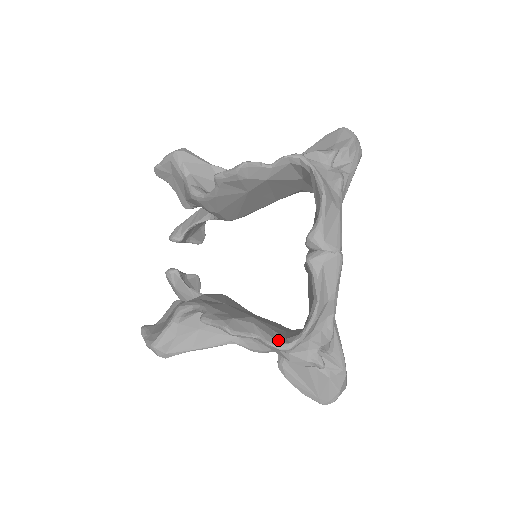
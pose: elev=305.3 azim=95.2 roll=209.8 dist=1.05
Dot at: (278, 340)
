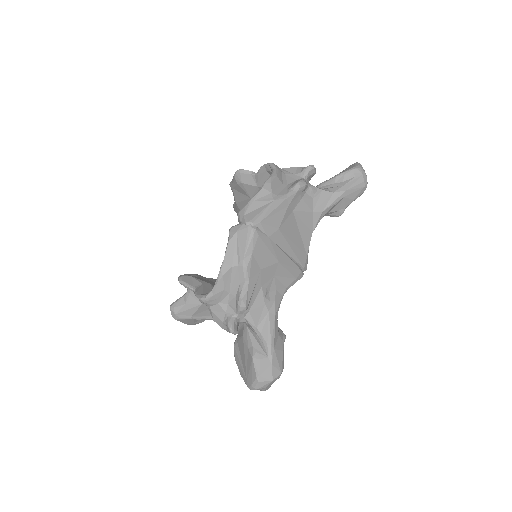
Dot at: (204, 294)
